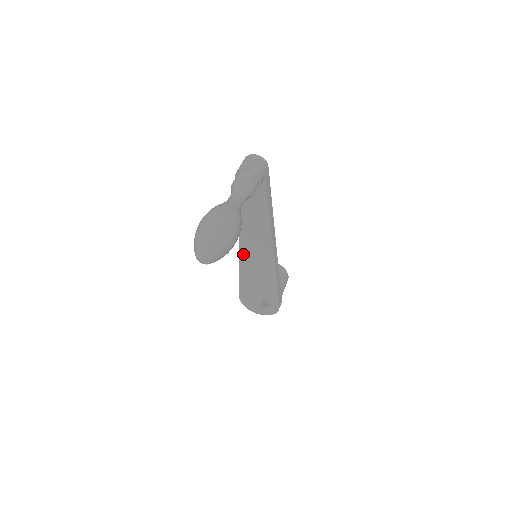
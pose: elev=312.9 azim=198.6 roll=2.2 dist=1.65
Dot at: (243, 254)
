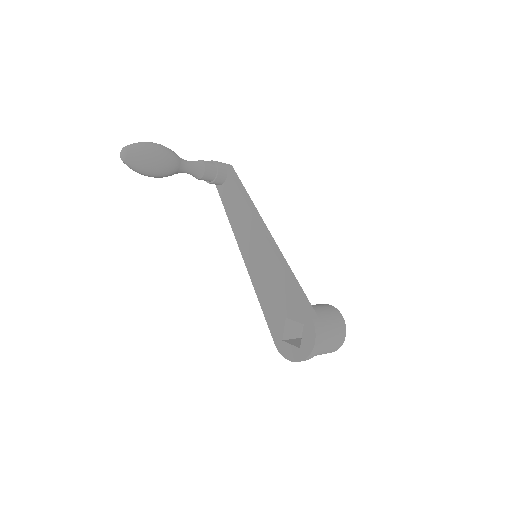
Dot at: (250, 269)
